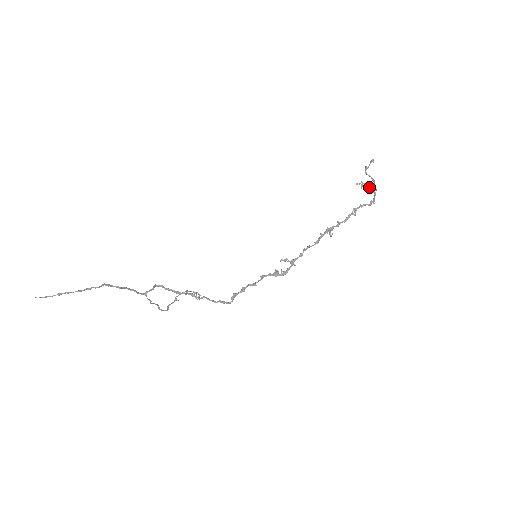
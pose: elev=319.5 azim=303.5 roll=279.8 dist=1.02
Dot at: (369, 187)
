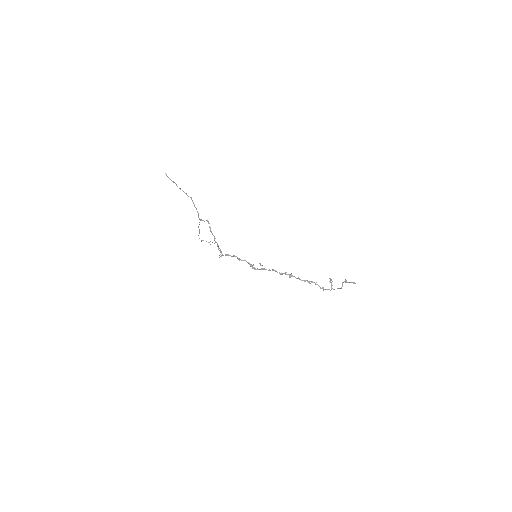
Dot at: occluded
